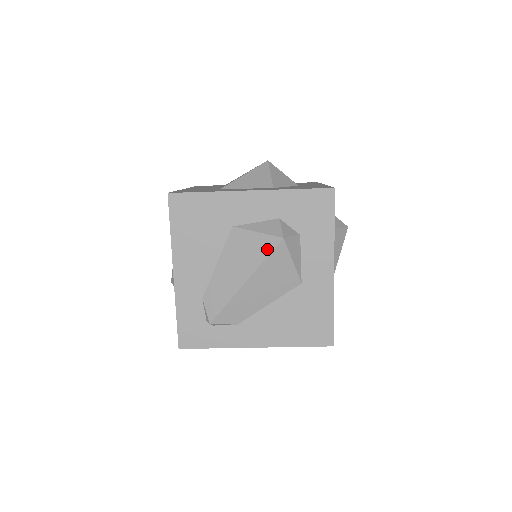
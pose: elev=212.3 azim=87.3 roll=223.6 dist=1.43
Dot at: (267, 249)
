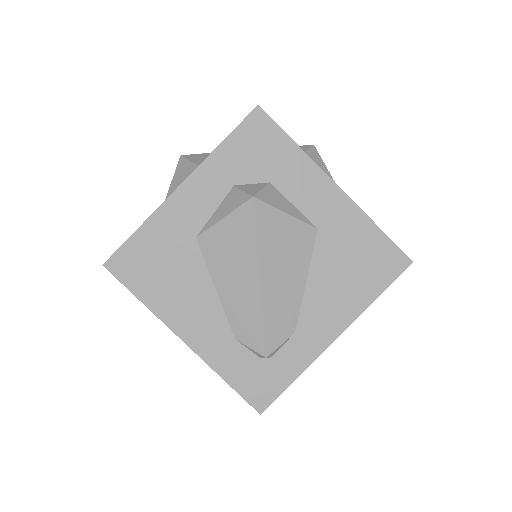
Dot at: (248, 224)
